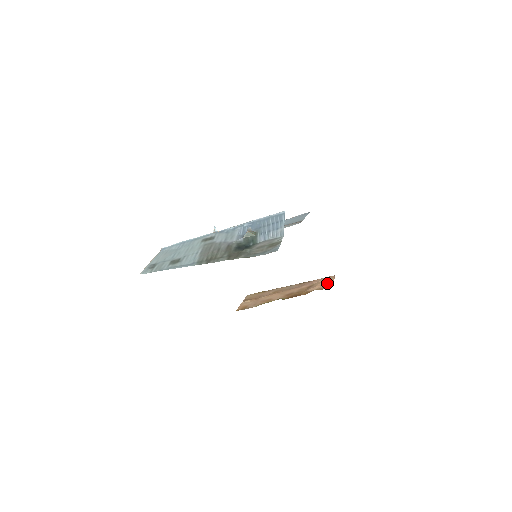
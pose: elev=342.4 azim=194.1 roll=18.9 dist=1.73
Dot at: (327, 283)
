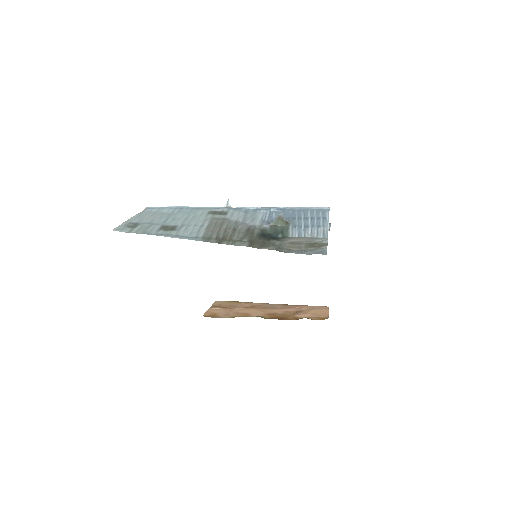
Dot at: (320, 313)
